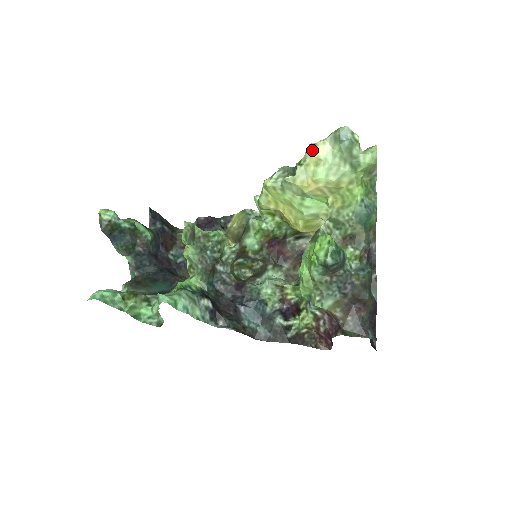
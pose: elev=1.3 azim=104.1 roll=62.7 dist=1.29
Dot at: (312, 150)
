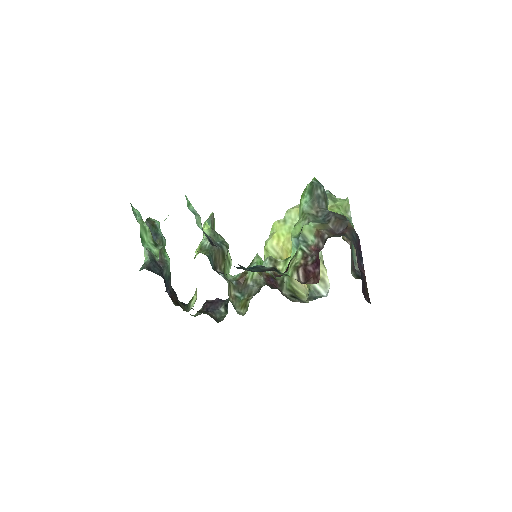
Dot at: occluded
